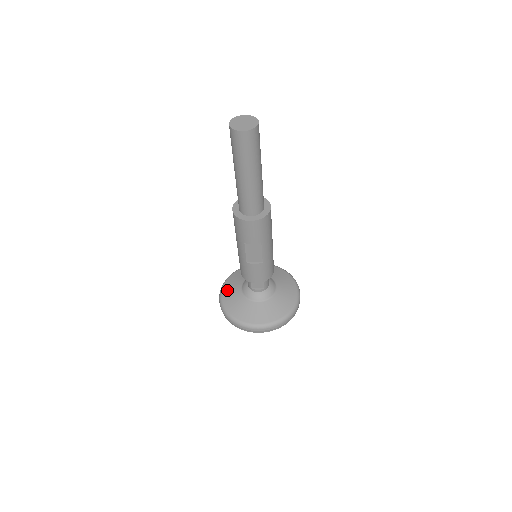
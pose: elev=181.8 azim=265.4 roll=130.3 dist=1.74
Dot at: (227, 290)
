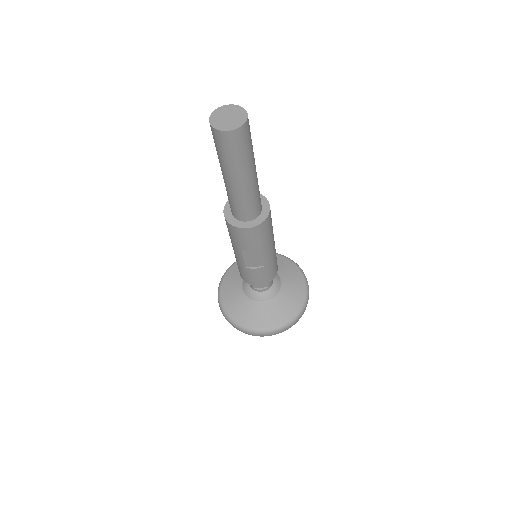
Dot at: (226, 289)
